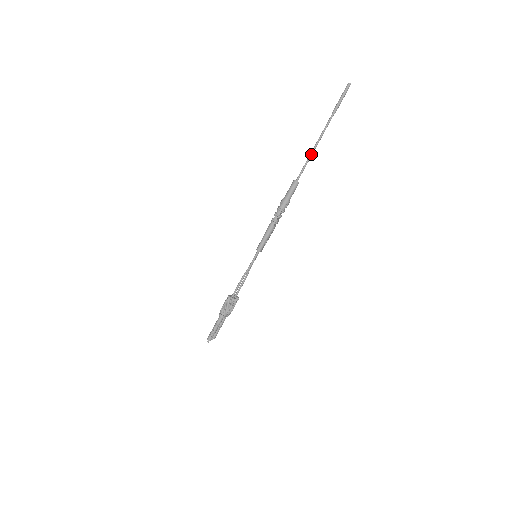
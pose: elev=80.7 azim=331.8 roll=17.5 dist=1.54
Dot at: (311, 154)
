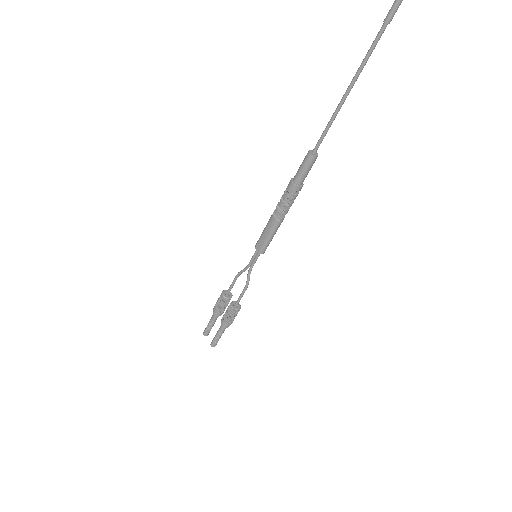
Dot at: occluded
